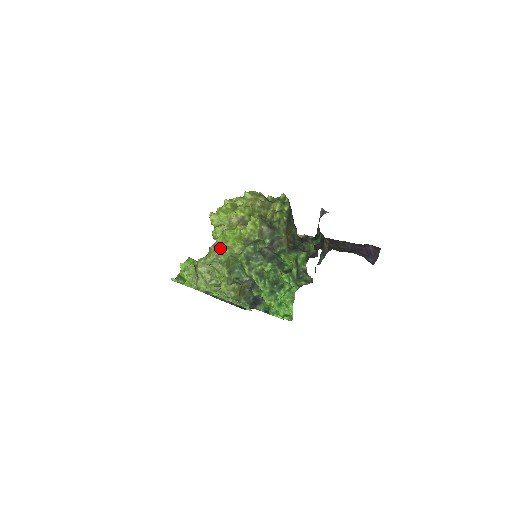
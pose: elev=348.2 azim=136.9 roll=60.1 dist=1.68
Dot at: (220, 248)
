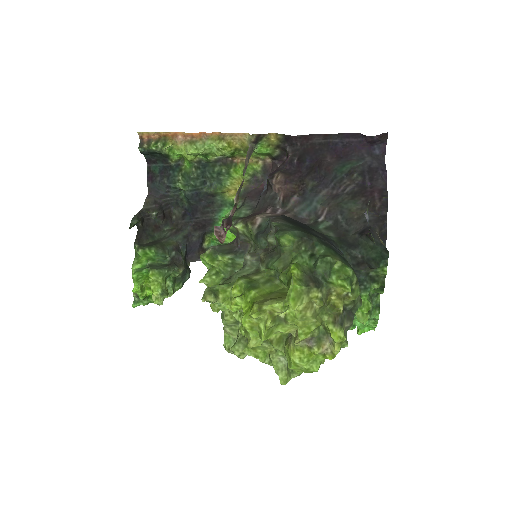
Dot at: occluded
